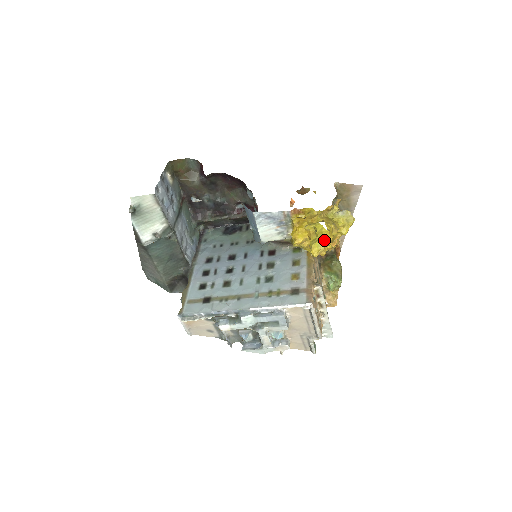
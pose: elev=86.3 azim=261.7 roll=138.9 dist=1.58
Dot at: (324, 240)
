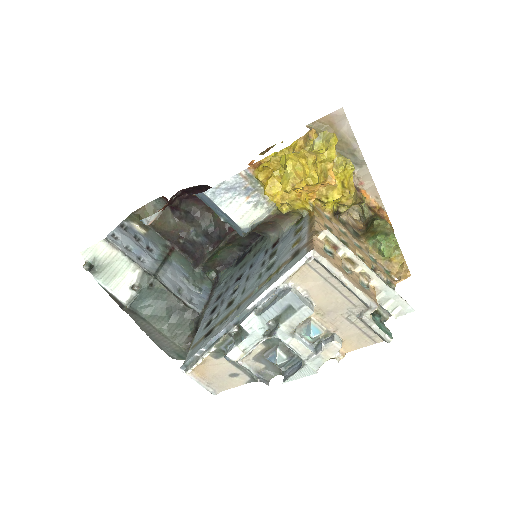
Dot at: (289, 165)
